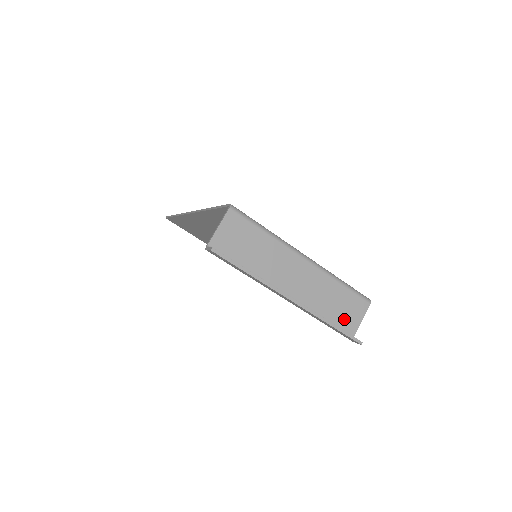
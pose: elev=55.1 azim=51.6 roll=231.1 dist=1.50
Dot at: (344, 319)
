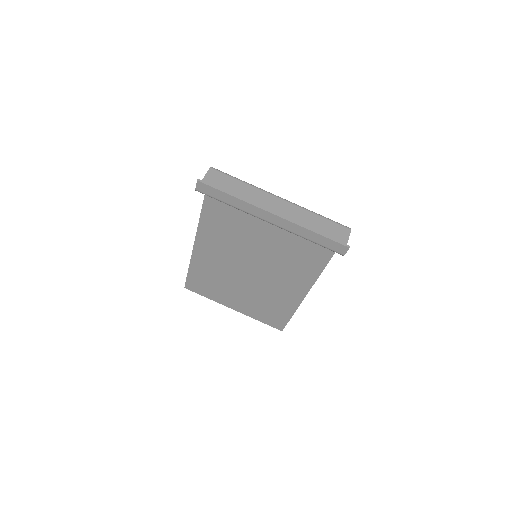
Dot at: occluded
